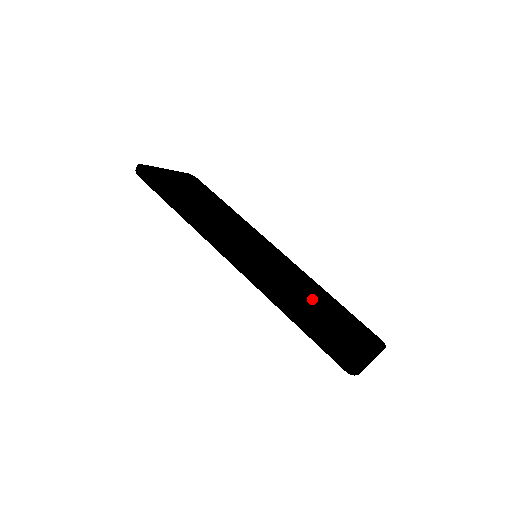
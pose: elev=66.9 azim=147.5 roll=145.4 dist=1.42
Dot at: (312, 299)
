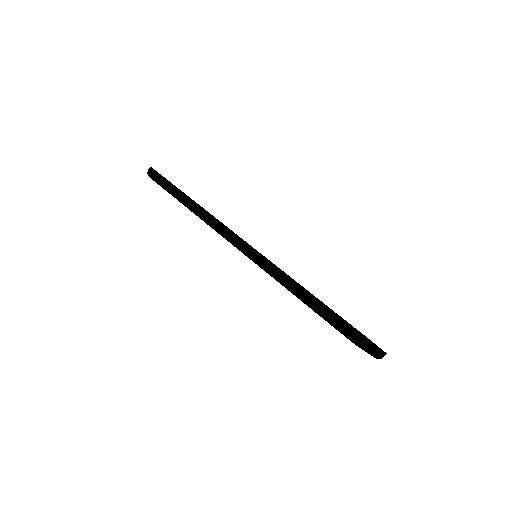
Dot at: occluded
